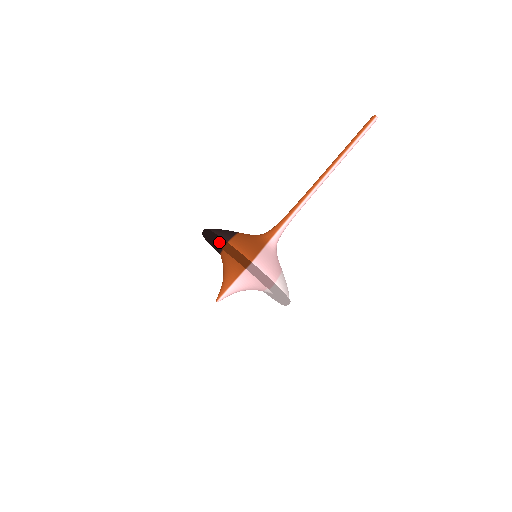
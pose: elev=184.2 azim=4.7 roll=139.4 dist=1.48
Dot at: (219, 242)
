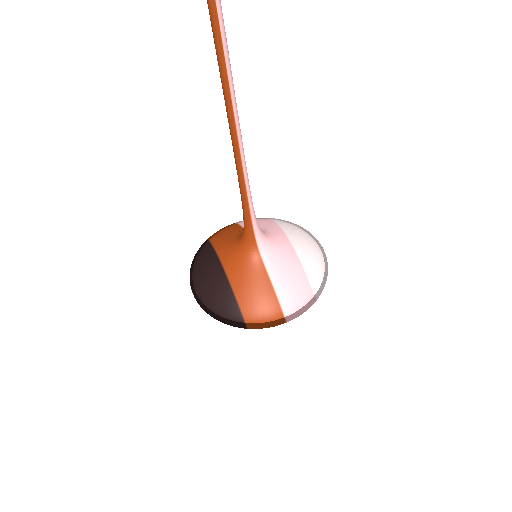
Dot at: occluded
